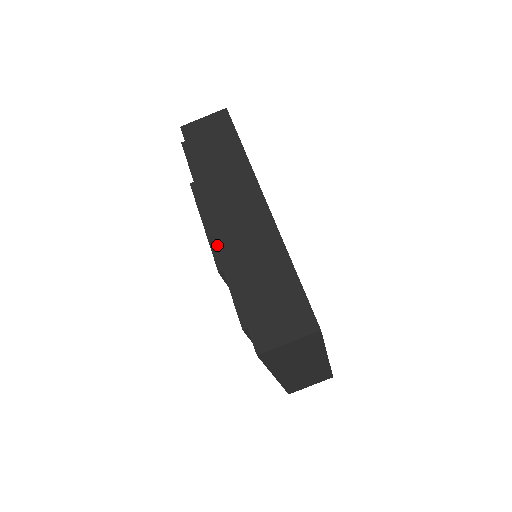
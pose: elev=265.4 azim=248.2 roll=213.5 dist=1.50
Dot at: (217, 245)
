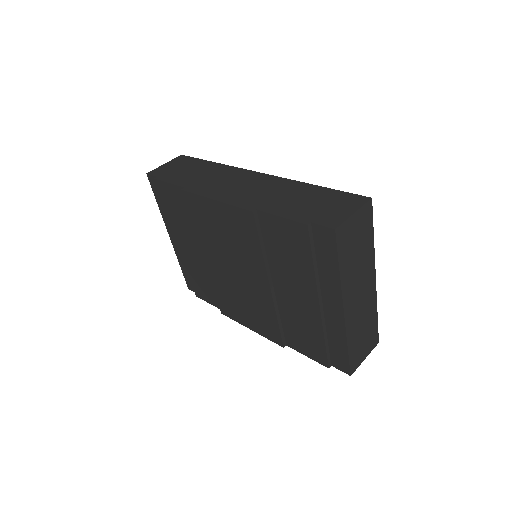
Dot at: (238, 202)
